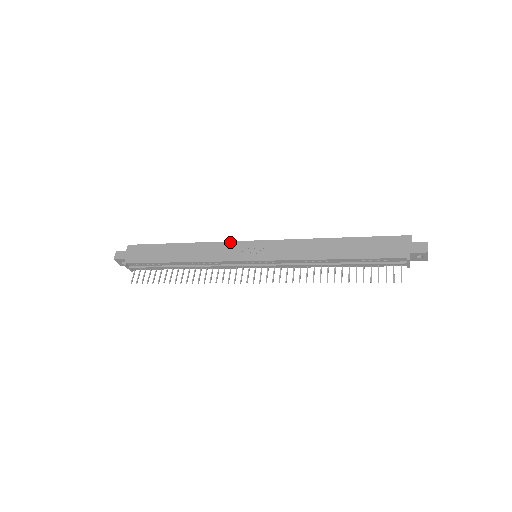
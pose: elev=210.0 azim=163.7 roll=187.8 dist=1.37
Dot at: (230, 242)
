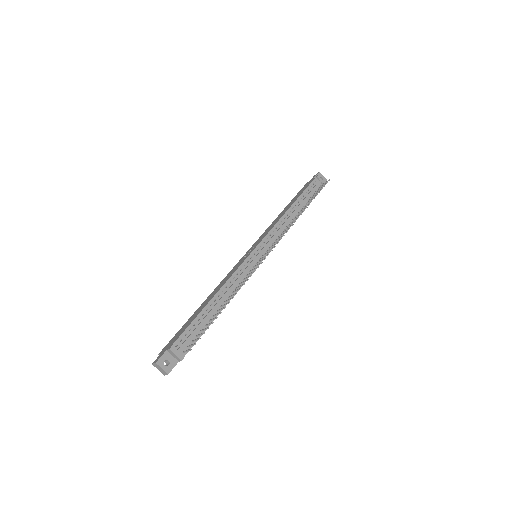
Dot at: (232, 269)
